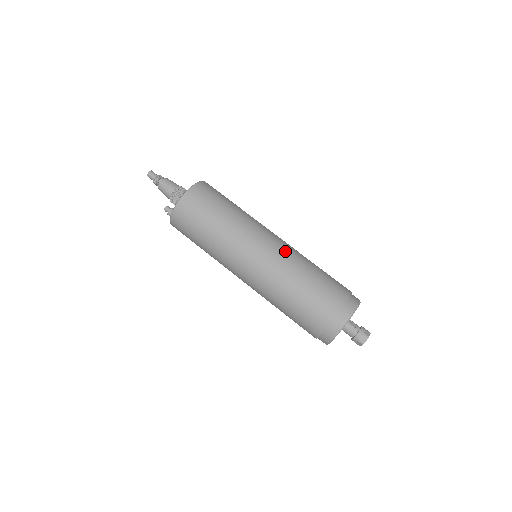
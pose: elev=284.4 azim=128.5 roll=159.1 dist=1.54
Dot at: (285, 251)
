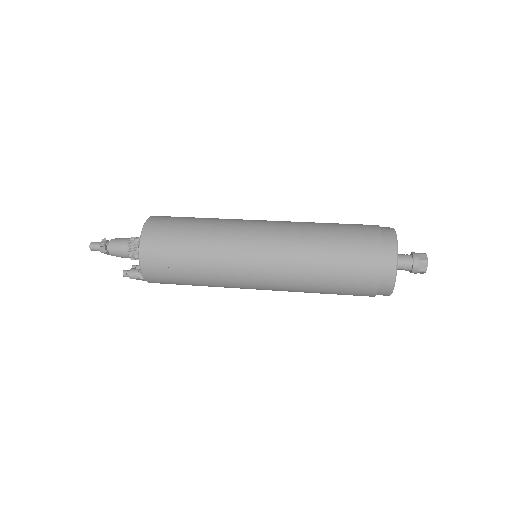
Dot at: (285, 221)
